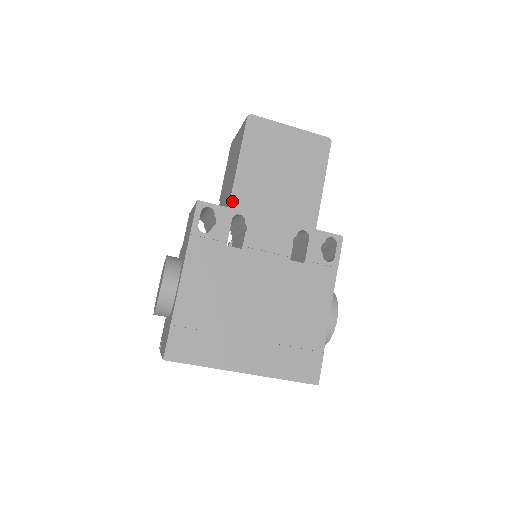
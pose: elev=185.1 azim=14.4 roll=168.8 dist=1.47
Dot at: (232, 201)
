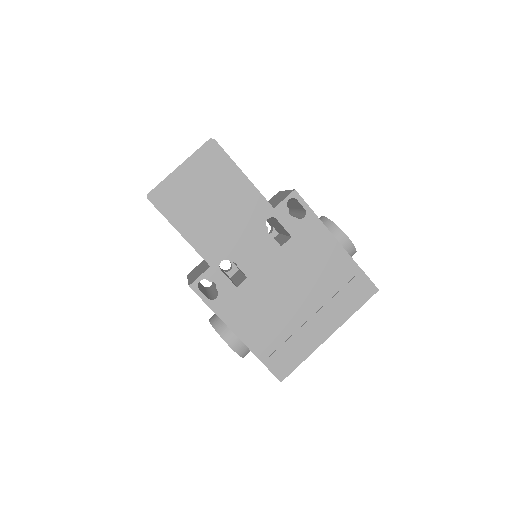
Dot at: (207, 260)
